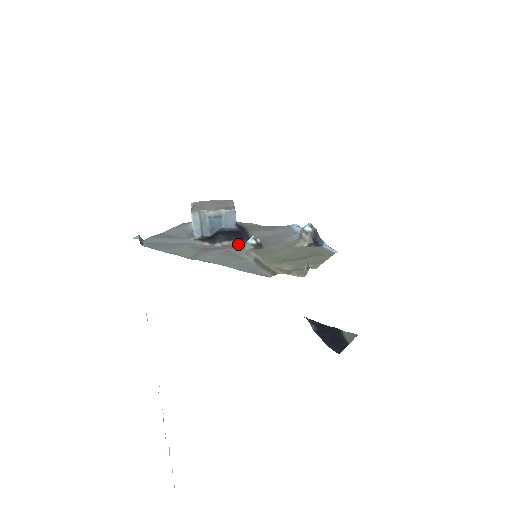
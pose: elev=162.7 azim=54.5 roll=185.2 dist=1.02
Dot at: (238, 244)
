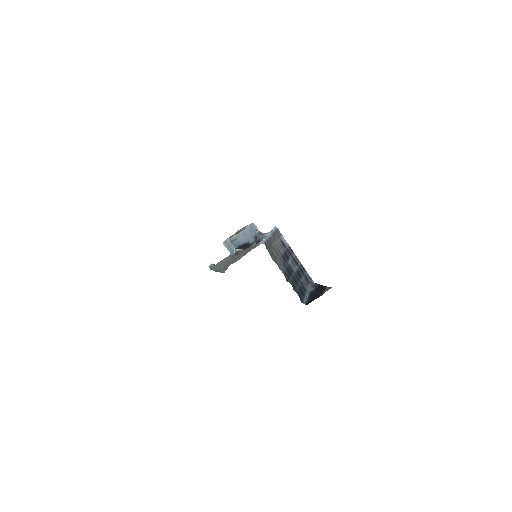
Dot at: occluded
